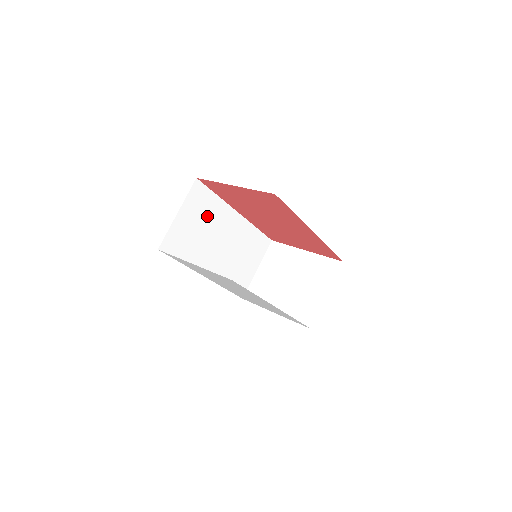
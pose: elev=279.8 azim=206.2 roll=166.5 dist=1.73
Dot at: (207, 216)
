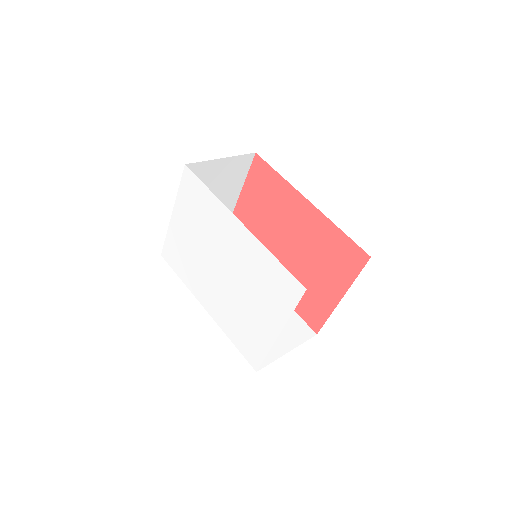
Dot at: occluded
